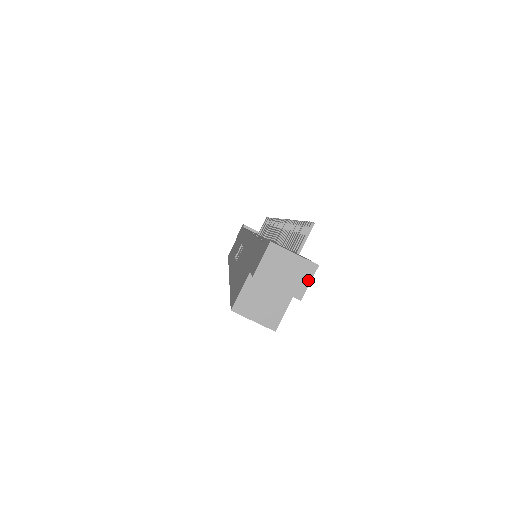
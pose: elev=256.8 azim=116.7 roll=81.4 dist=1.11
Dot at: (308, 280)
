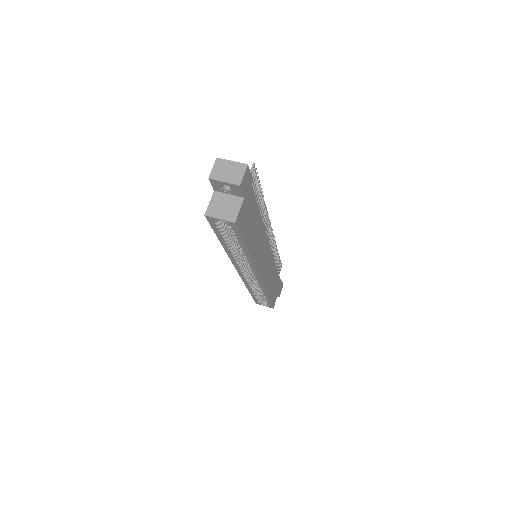
Dot at: (242, 173)
